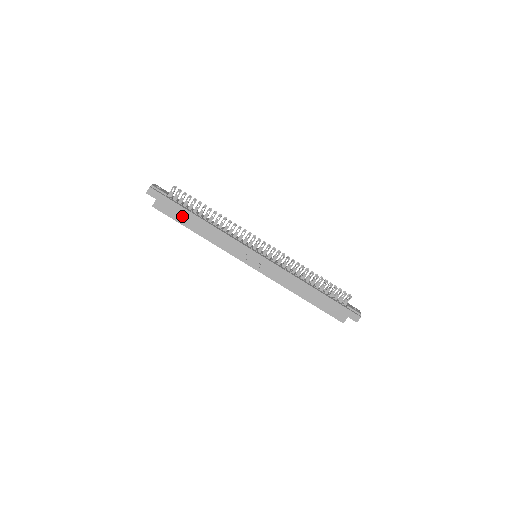
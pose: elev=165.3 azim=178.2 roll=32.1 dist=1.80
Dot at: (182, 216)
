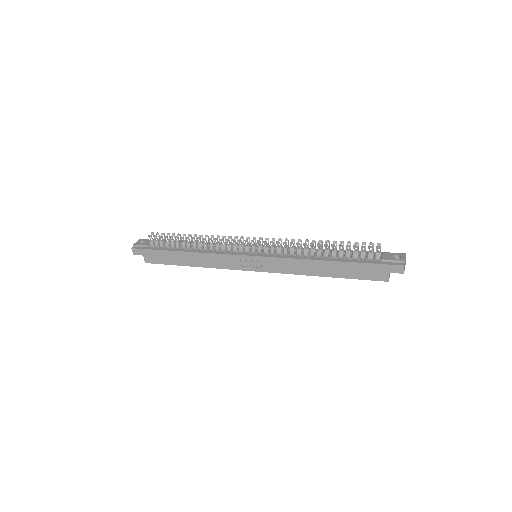
Dot at: (170, 258)
